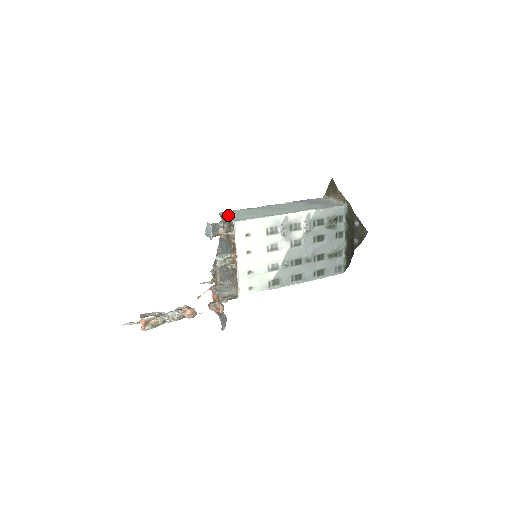
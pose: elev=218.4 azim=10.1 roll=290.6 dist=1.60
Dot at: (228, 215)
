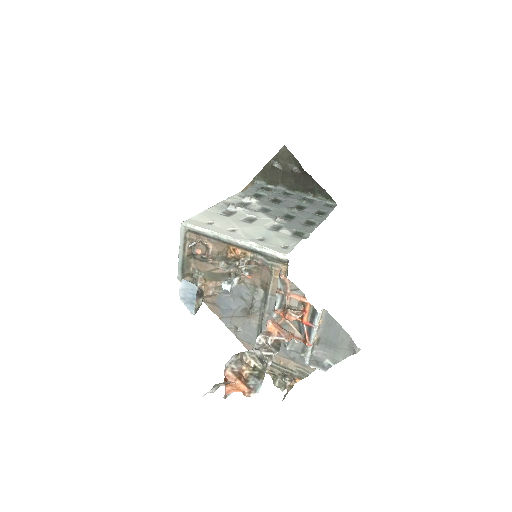
Dot at: (180, 254)
